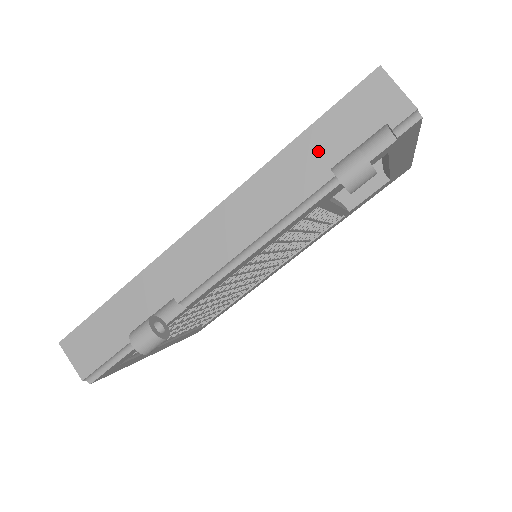
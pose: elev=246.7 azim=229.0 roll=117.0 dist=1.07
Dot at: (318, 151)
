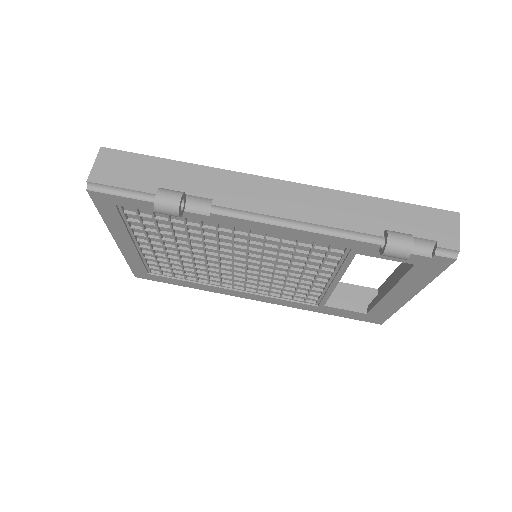
Dot at: (387, 216)
